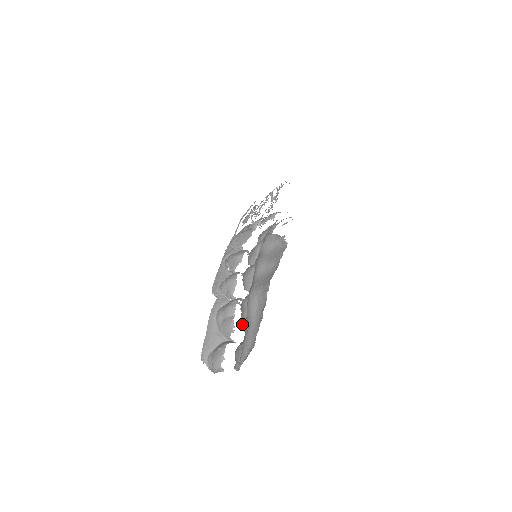
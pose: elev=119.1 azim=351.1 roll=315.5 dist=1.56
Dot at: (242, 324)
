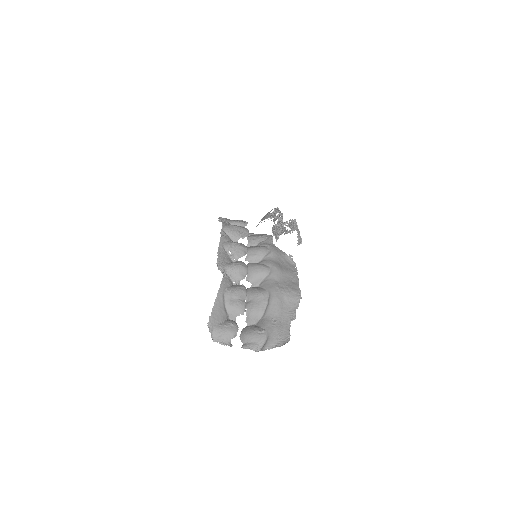
Dot at: (254, 311)
